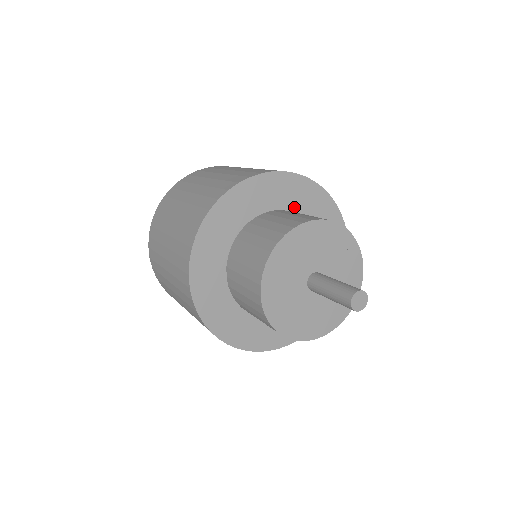
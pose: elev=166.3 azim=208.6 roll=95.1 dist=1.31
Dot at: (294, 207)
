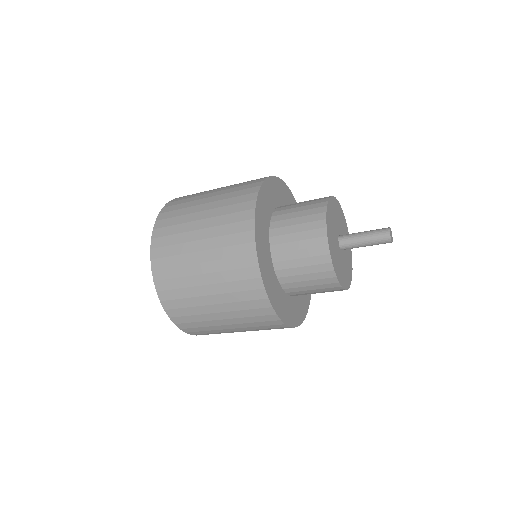
Dot at: (281, 203)
